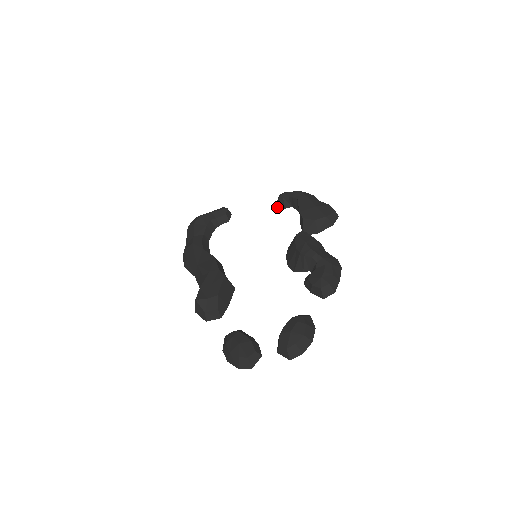
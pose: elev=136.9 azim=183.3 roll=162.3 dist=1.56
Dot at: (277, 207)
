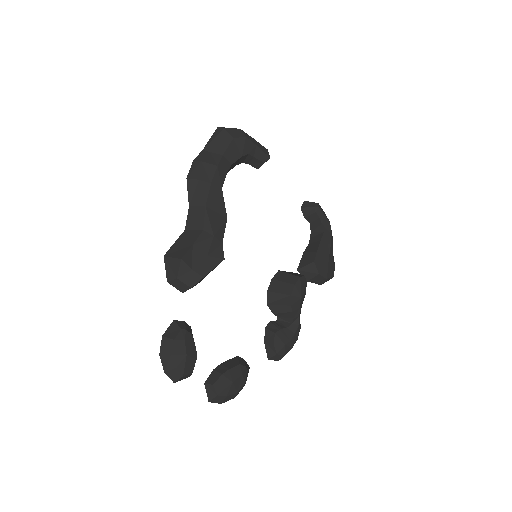
Dot at: (301, 208)
